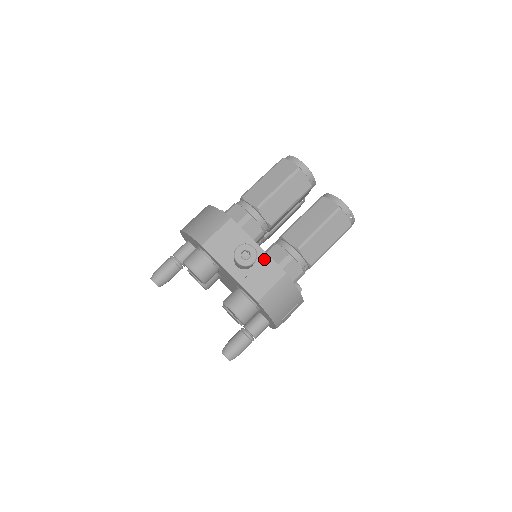
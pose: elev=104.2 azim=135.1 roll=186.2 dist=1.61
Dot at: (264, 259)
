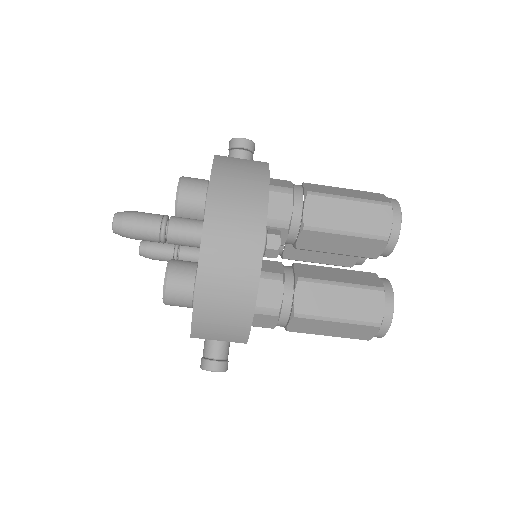
Dot at: occluded
